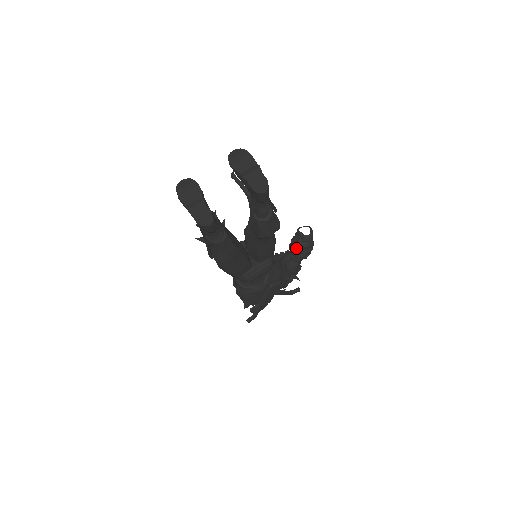
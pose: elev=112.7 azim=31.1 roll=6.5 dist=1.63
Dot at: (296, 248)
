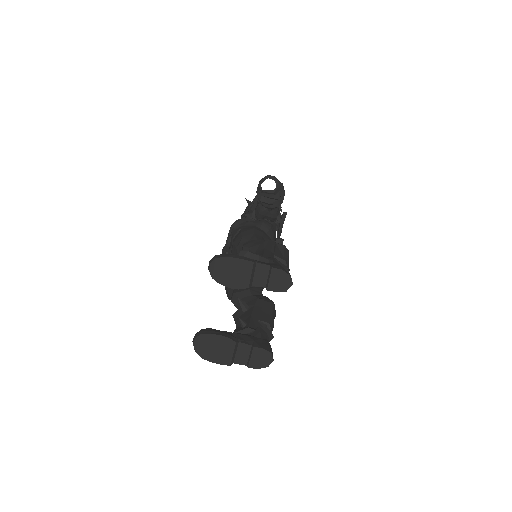
Dot at: (272, 204)
